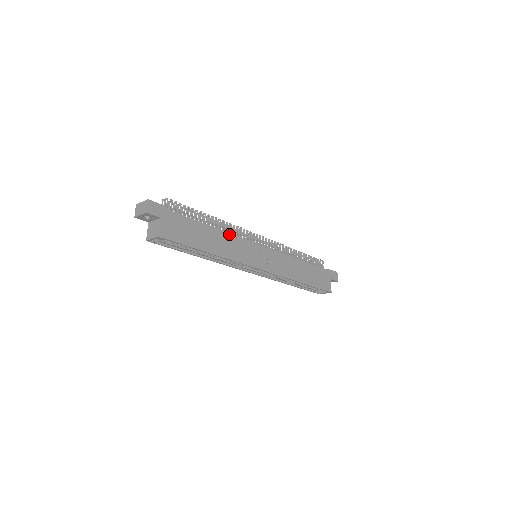
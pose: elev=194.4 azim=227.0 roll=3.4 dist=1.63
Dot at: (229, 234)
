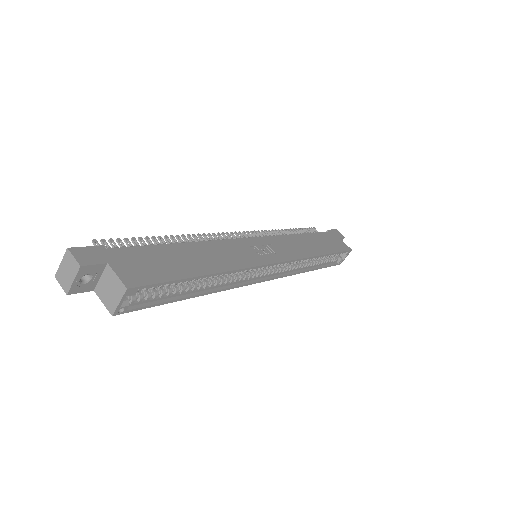
Dot at: (209, 242)
